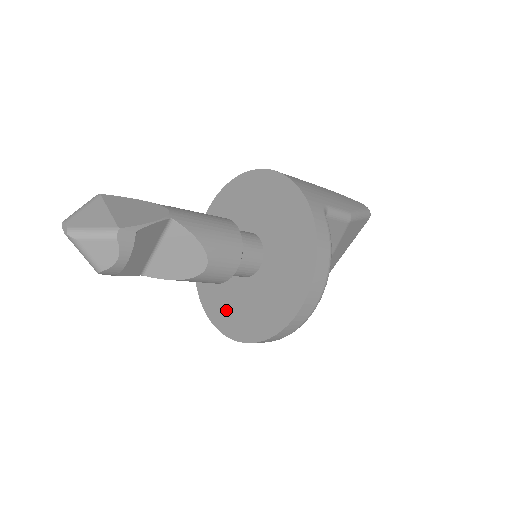
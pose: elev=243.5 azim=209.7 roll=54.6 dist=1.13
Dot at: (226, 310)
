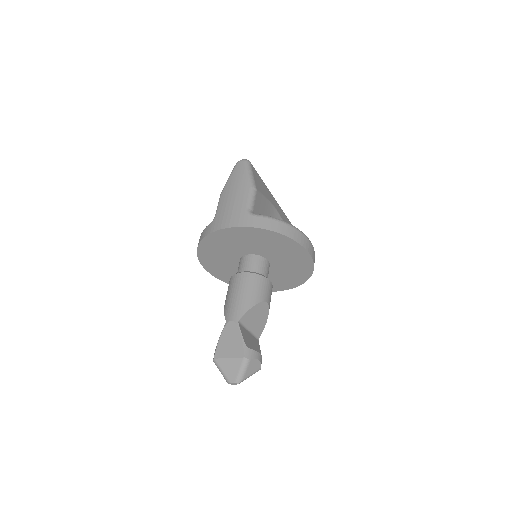
Dot at: (281, 282)
